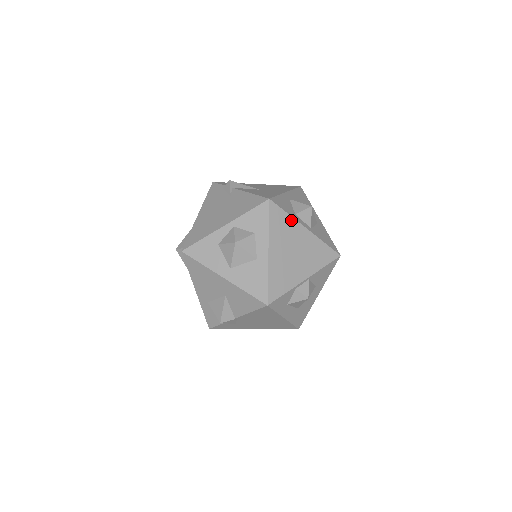
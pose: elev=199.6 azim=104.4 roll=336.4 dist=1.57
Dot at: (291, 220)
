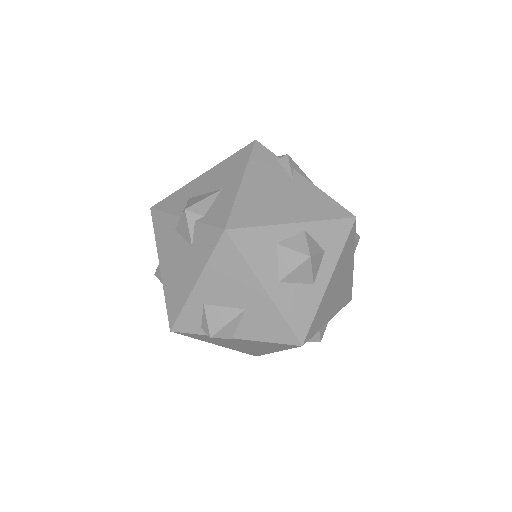
Dot at: (353, 249)
